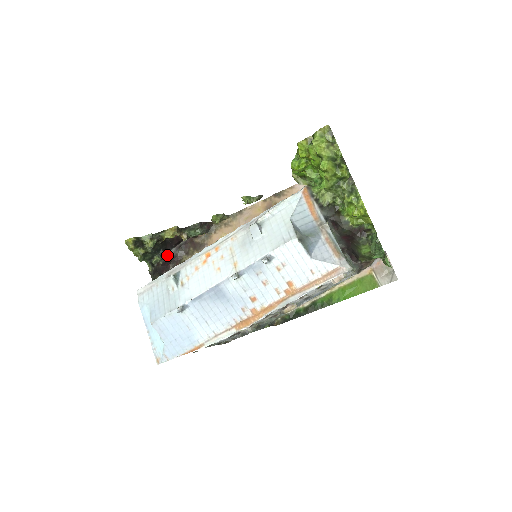
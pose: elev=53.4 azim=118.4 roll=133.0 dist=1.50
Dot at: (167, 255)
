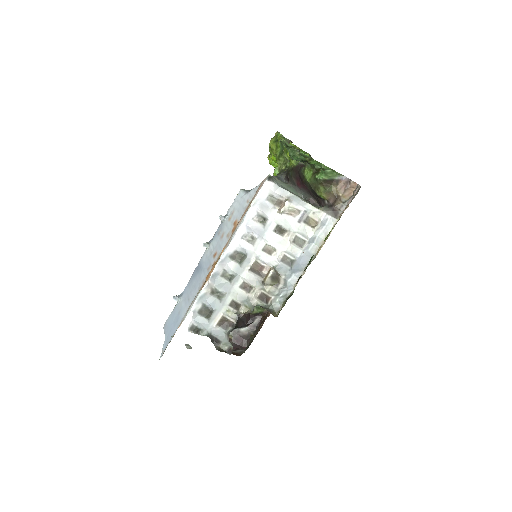
Dot at: (236, 329)
